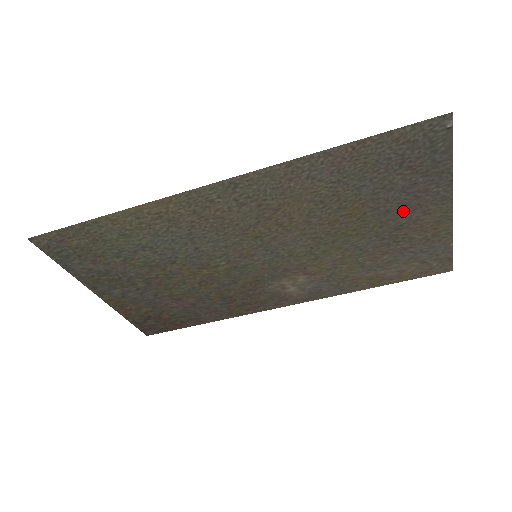
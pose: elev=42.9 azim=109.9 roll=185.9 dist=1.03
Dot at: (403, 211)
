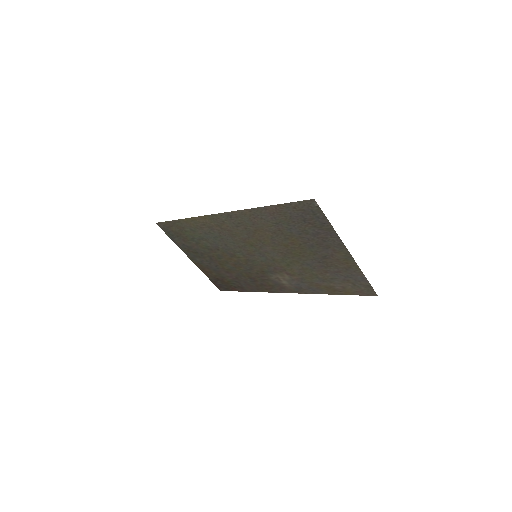
Dot at: (321, 247)
